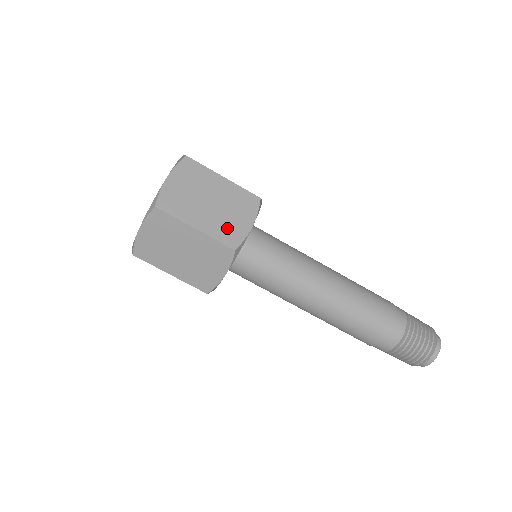
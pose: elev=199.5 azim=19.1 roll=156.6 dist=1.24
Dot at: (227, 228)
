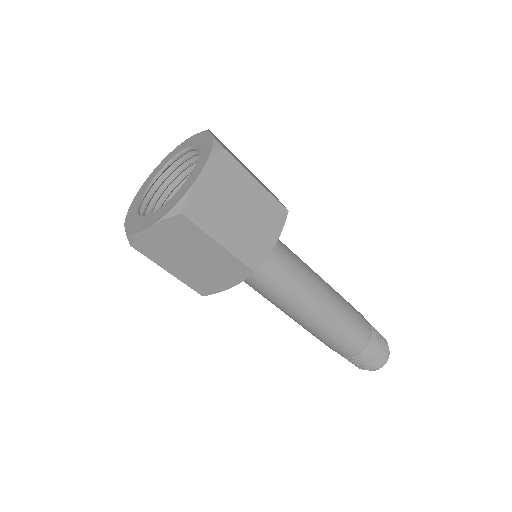
Dot at: (251, 245)
